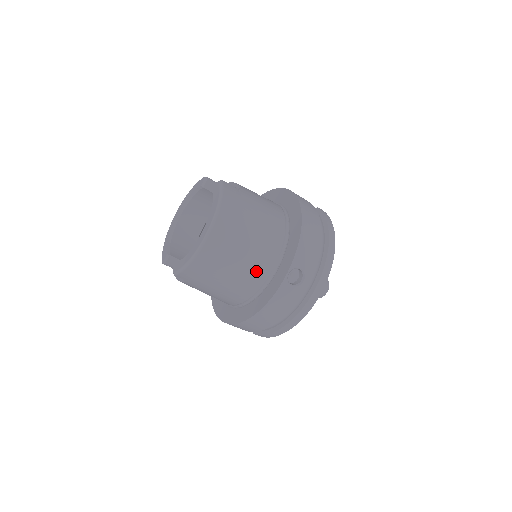
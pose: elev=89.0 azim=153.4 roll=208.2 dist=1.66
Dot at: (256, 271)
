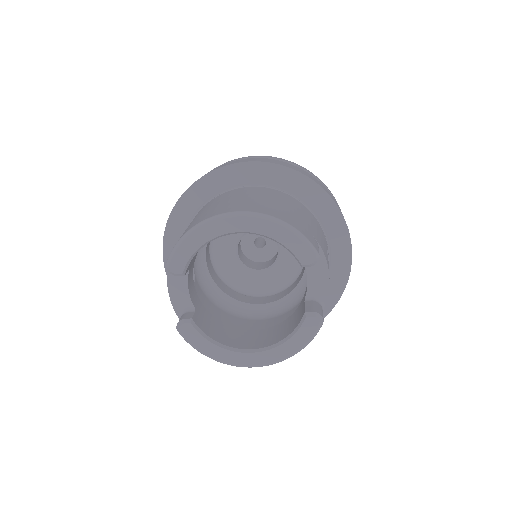
Dot at: occluded
